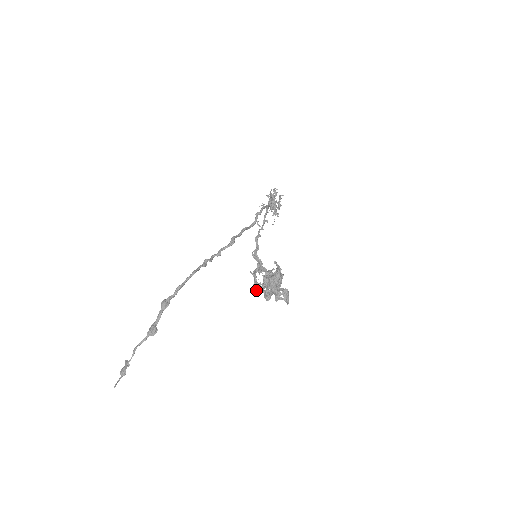
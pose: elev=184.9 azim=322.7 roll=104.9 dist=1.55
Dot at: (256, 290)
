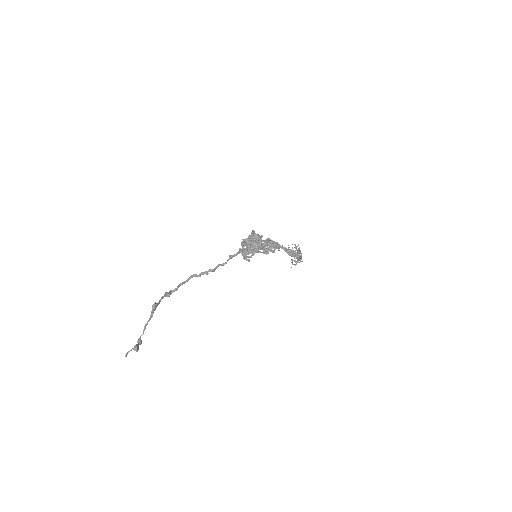
Dot at: (242, 254)
